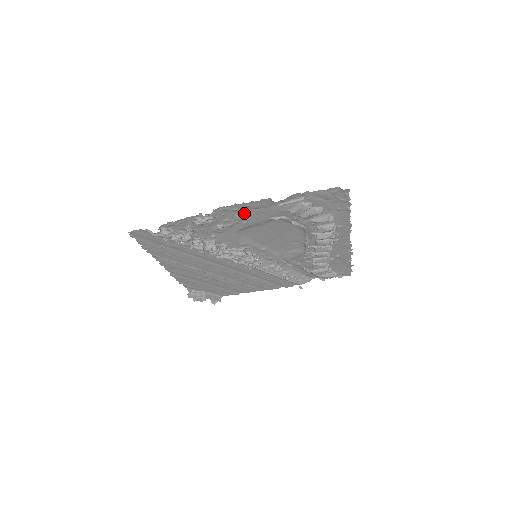
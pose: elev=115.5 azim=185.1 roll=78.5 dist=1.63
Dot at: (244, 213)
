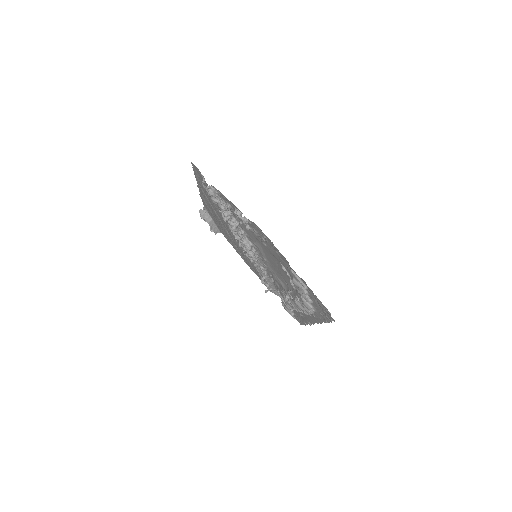
Dot at: (269, 243)
